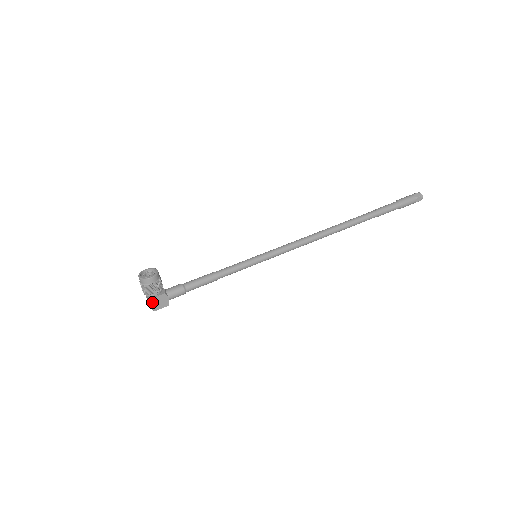
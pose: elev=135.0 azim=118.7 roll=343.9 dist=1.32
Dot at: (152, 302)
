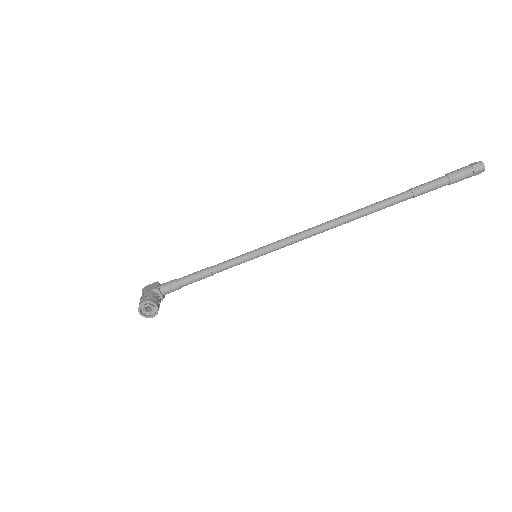
Dot at: occluded
